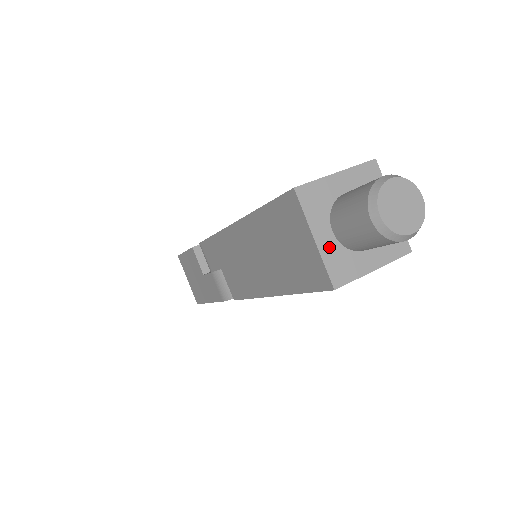
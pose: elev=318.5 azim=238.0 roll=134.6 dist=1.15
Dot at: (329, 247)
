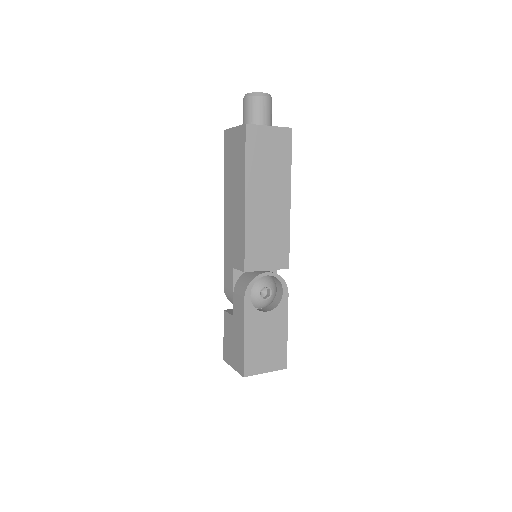
Dot at: occluded
